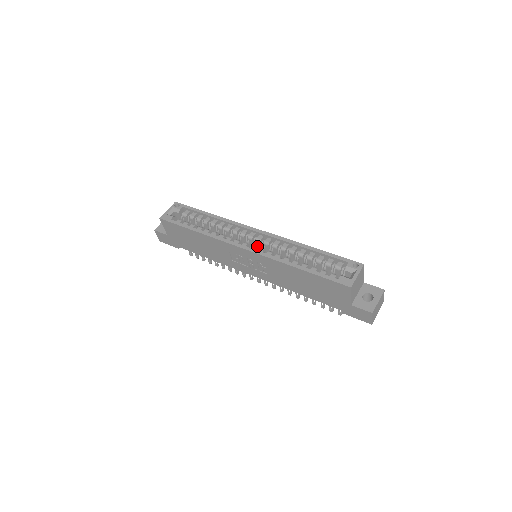
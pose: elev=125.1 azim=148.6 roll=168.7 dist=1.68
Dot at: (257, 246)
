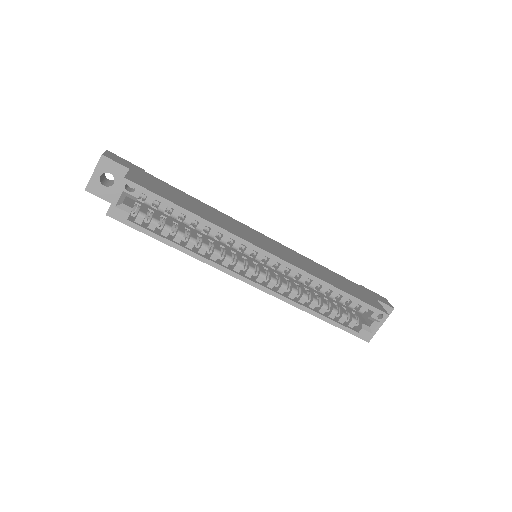
Dot at: (263, 261)
